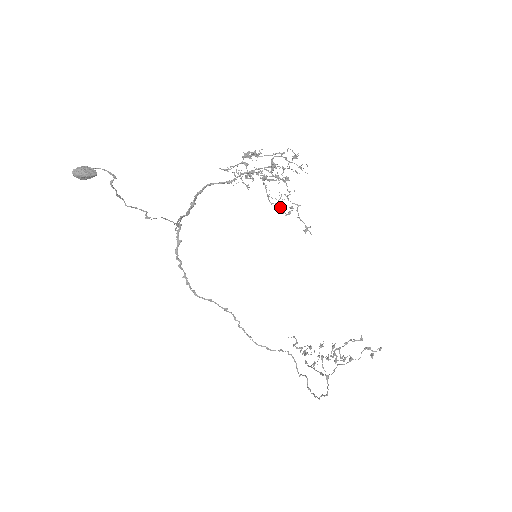
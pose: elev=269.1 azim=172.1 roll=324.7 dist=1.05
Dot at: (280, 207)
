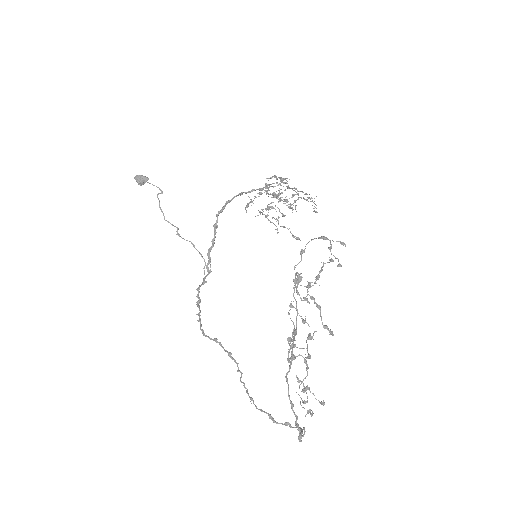
Dot at: (274, 194)
